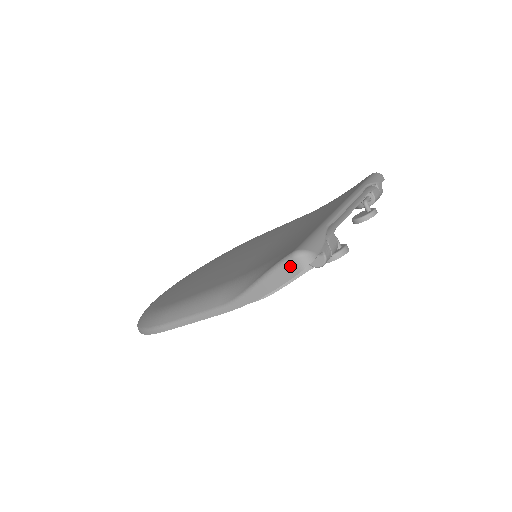
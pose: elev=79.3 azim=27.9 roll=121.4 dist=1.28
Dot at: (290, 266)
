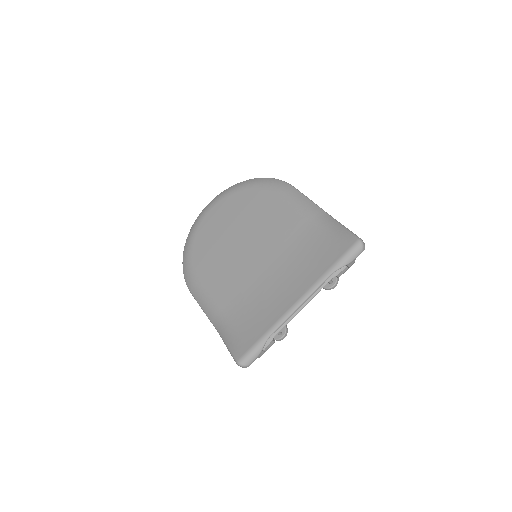
Dot at: occluded
